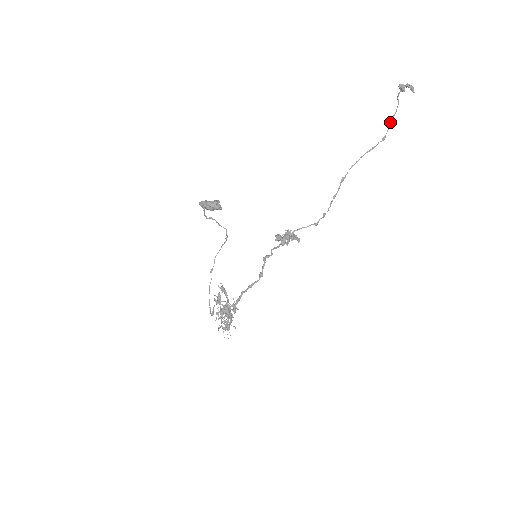
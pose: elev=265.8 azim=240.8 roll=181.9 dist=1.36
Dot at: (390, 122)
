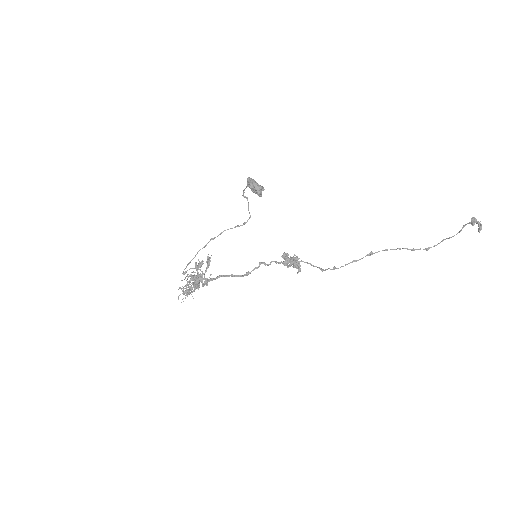
Dot at: (443, 240)
